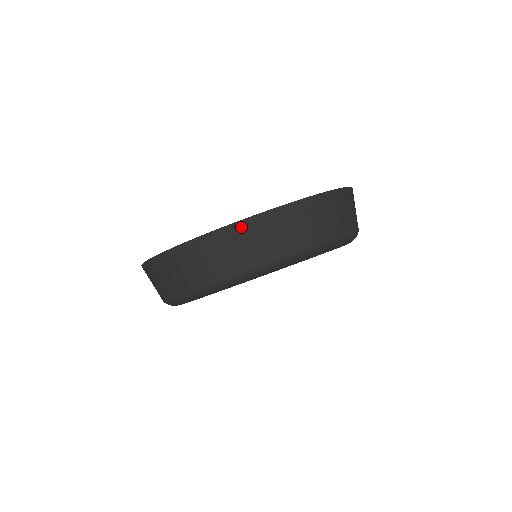
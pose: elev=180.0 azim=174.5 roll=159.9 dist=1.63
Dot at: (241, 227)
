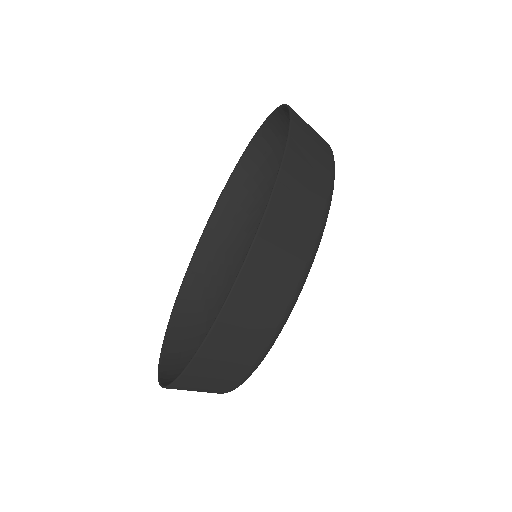
Dot at: (265, 234)
